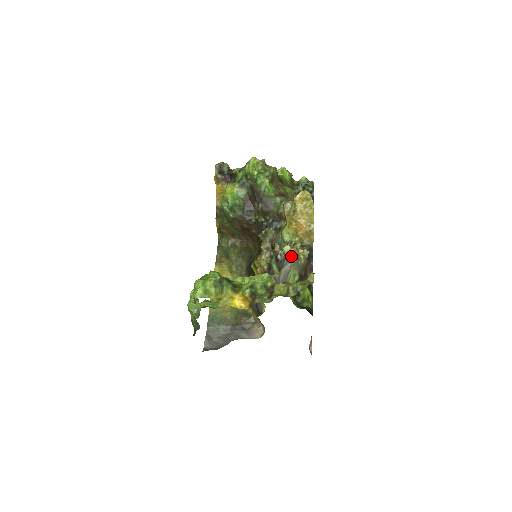
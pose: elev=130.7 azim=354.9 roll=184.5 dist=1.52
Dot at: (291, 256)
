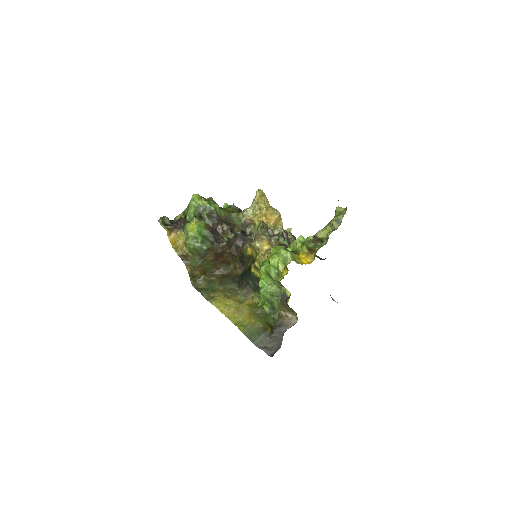
Dot at: occluded
